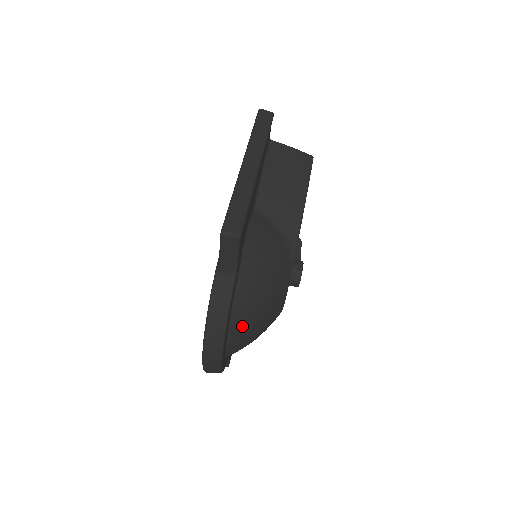
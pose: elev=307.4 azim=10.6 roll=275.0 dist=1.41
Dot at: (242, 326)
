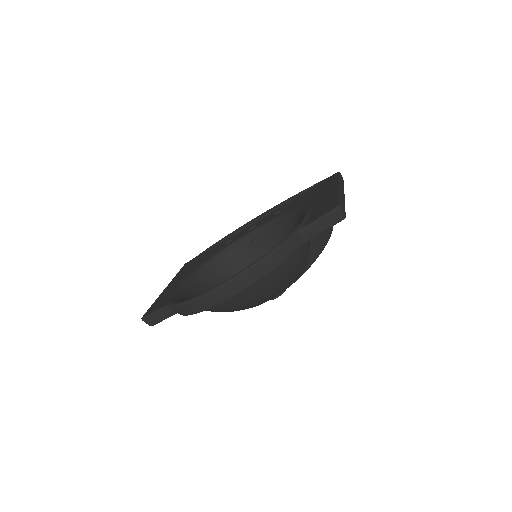
Dot at: (262, 284)
